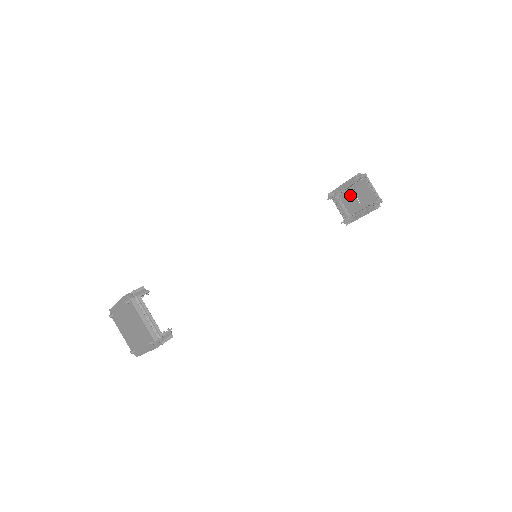
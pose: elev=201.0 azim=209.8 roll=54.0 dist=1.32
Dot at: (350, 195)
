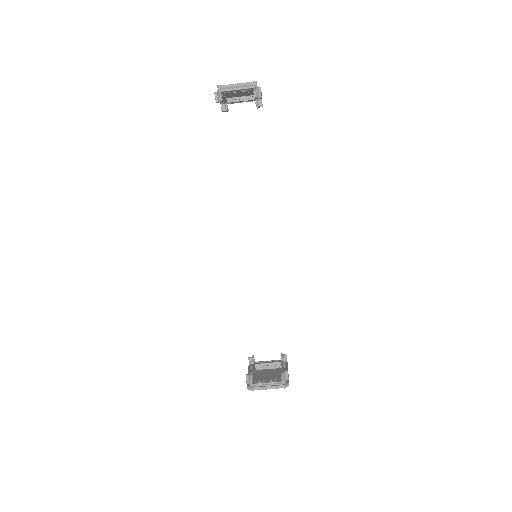
Dot at: (233, 94)
